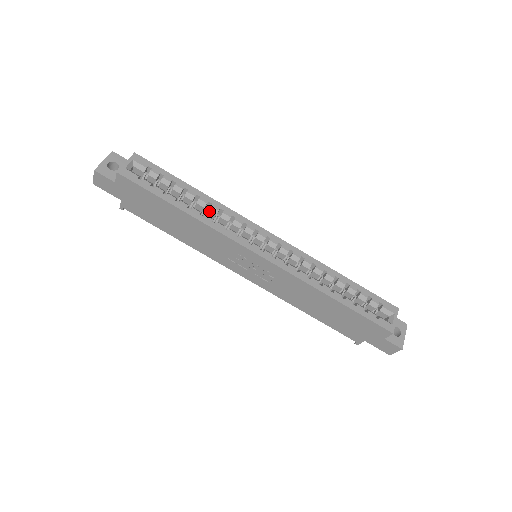
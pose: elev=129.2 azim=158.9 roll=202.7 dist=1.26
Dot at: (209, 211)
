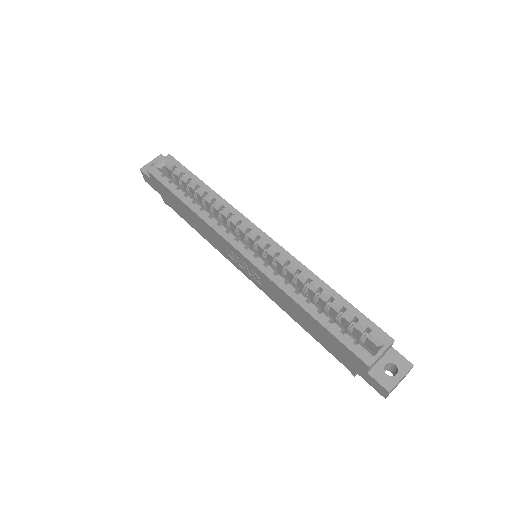
Dot at: (213, 207)
